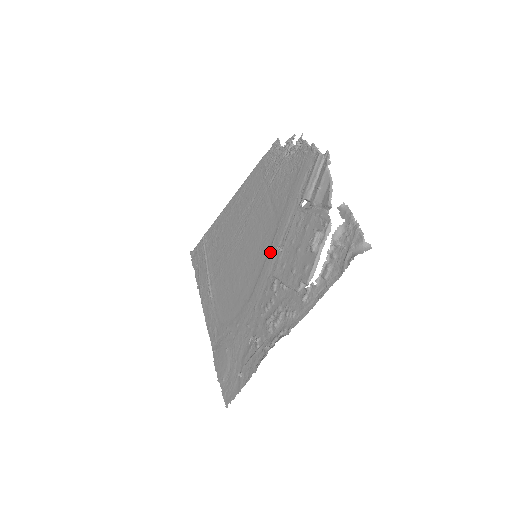
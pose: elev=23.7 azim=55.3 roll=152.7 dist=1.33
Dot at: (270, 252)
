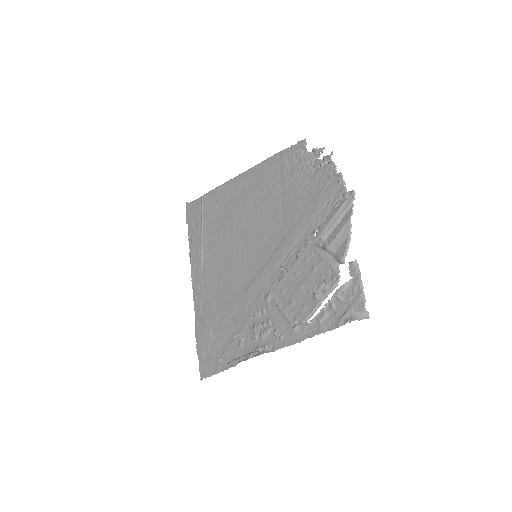
Dot at: (271, 261)
